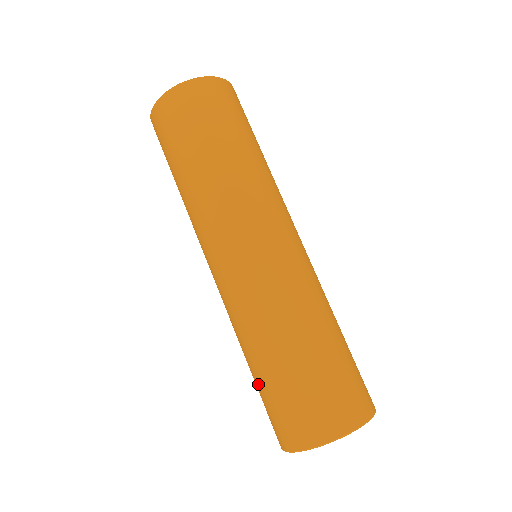
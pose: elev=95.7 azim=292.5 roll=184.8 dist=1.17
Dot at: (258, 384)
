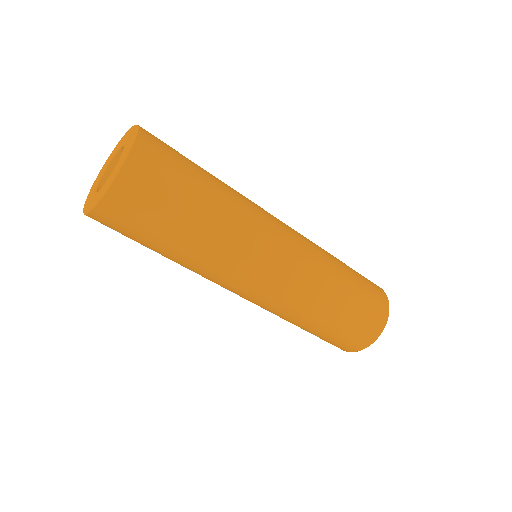
Dot at: occluded
